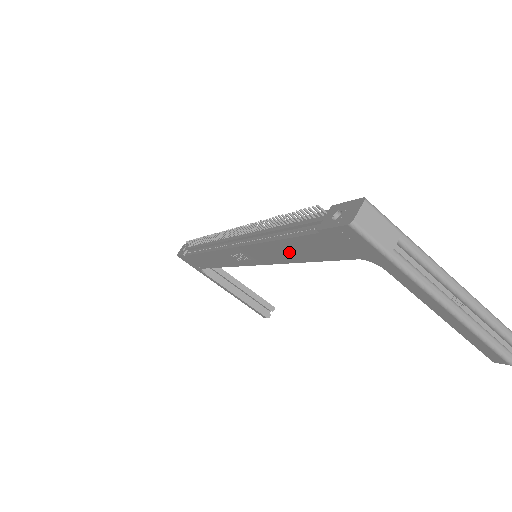
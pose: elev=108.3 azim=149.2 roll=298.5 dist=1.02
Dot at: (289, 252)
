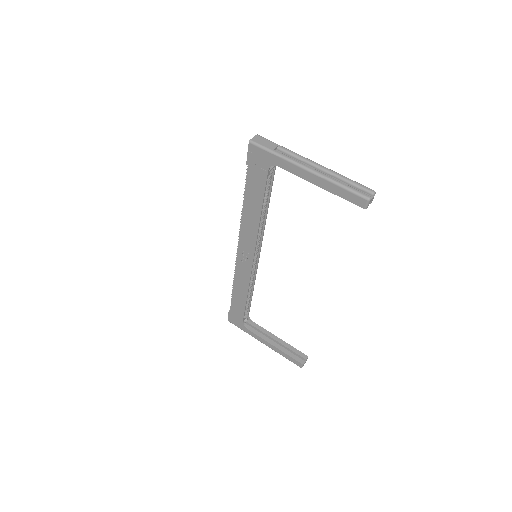
Dot at: (252, 208)
